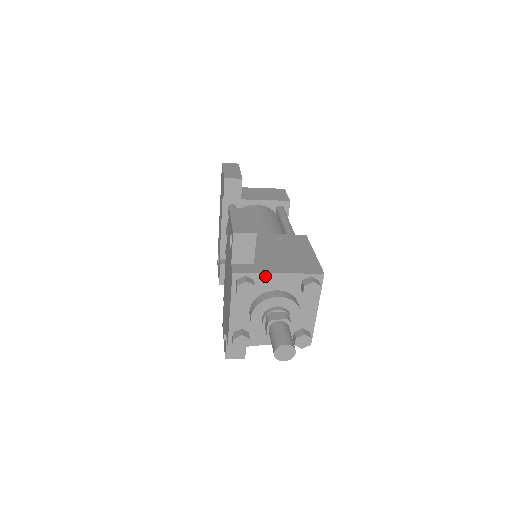
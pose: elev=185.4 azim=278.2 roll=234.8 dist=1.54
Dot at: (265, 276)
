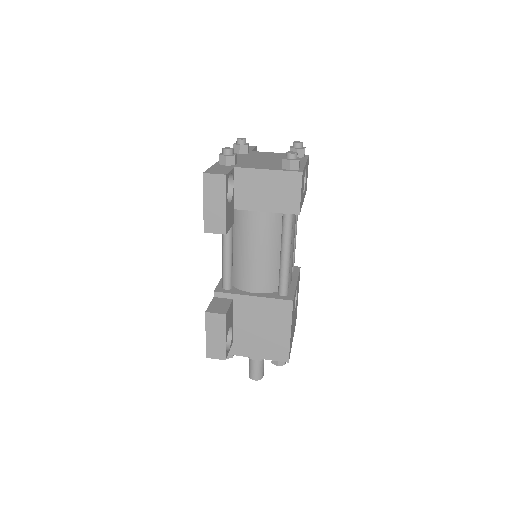
Dot at: (240, 354)
